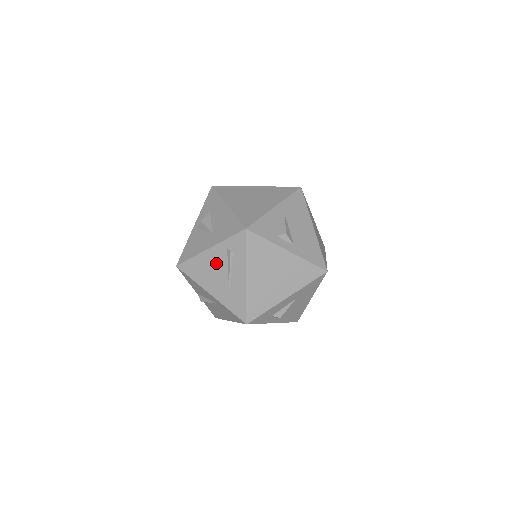
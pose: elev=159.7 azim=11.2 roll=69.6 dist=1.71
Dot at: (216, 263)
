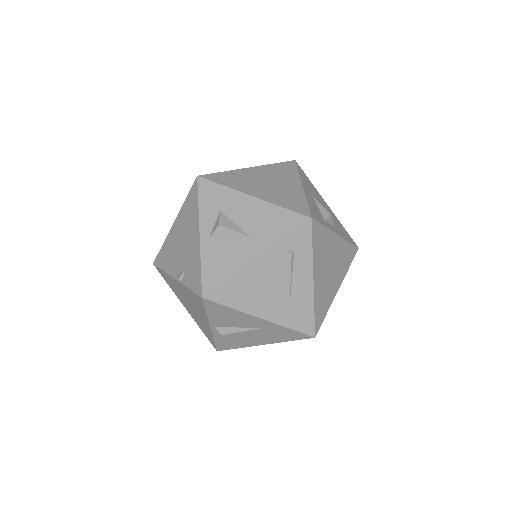
Dot at: (269, 274)
